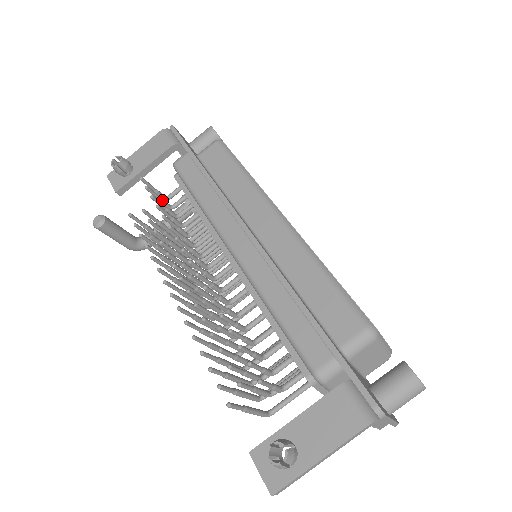
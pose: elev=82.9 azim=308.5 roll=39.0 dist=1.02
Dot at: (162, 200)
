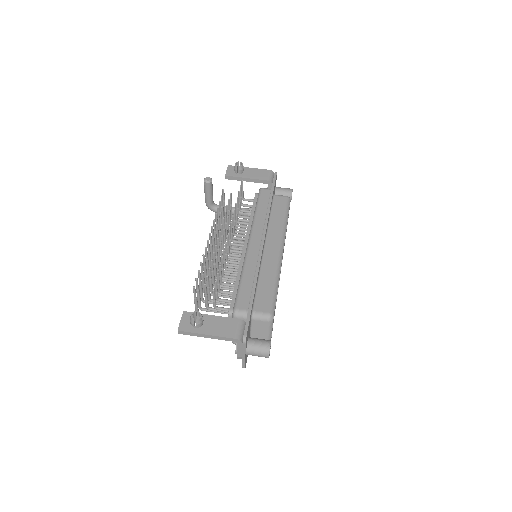
Dot at: (241, 197)
